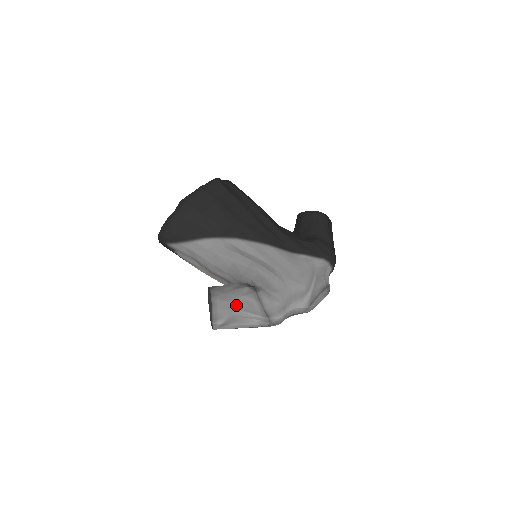
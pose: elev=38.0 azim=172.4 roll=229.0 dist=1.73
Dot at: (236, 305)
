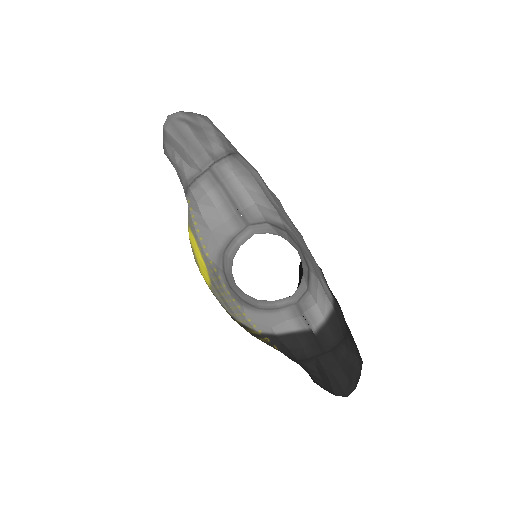
Dot at: (222, 134)
